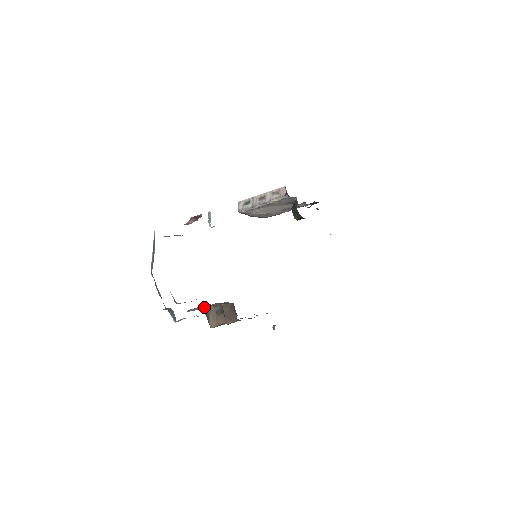
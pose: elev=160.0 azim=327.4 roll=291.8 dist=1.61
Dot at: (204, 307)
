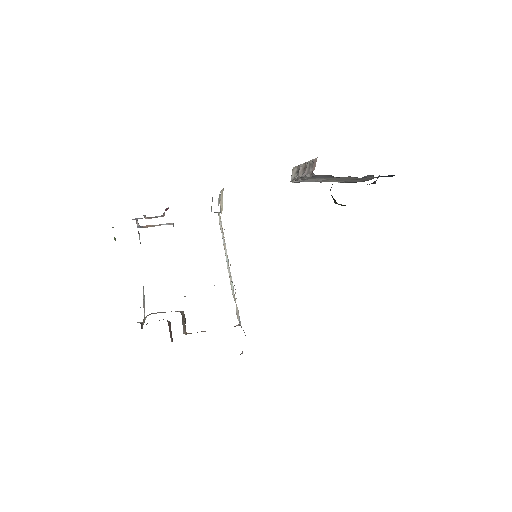
Dot at: (175, 311)
